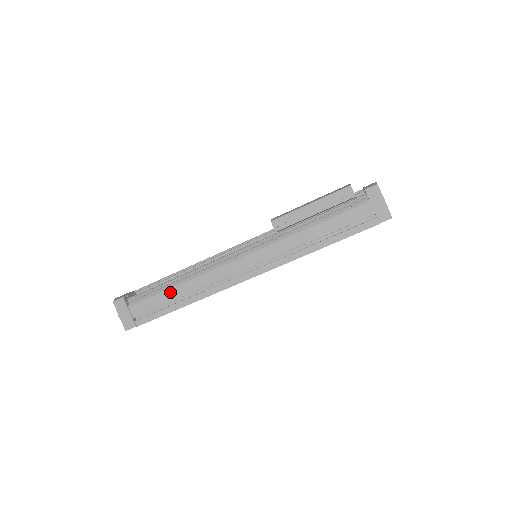
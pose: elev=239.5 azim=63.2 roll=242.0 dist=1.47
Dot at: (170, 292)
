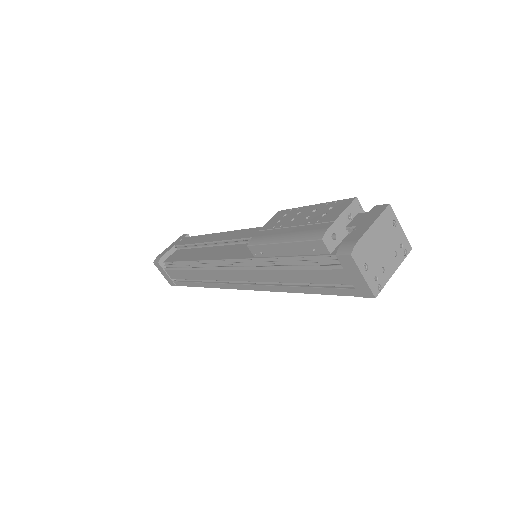
Dot at: (187, 273)
